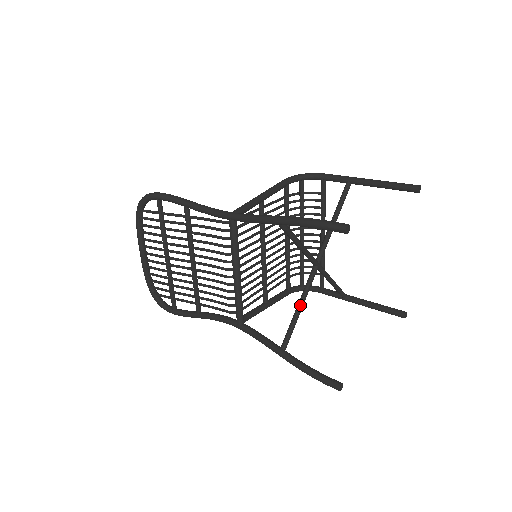
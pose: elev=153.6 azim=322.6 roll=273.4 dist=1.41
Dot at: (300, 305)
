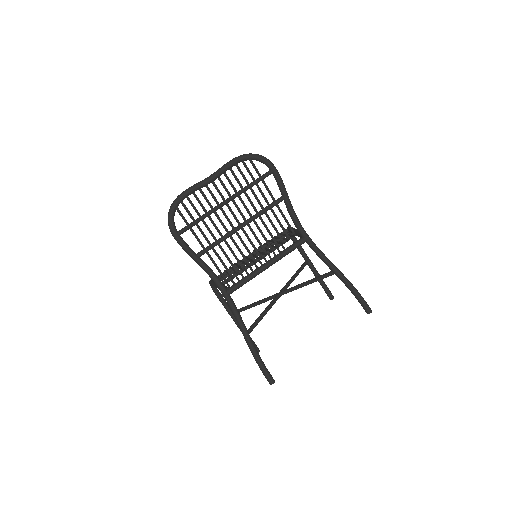
Dot at: occluded
